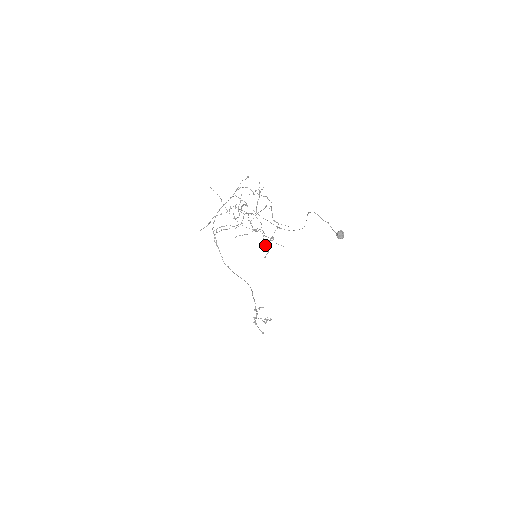
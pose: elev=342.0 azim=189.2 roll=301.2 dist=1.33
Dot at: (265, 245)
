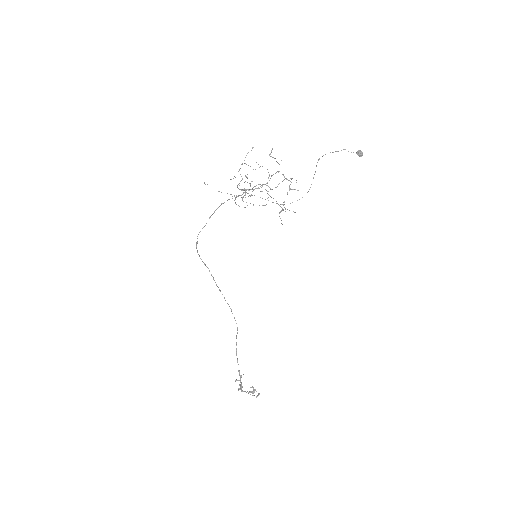
Dot at: occluded
